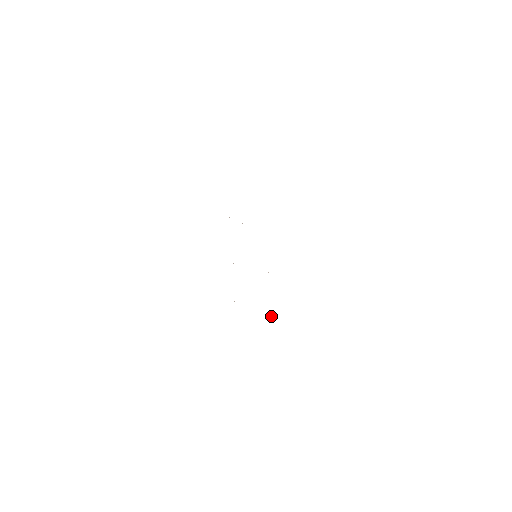
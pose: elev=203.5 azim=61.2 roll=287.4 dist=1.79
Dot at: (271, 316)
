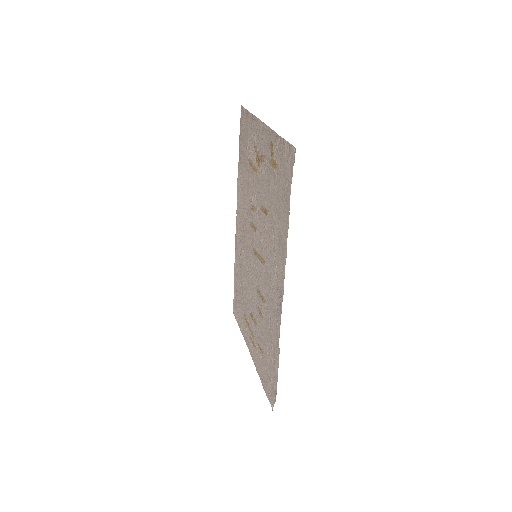
Dot at: (247, 307)
